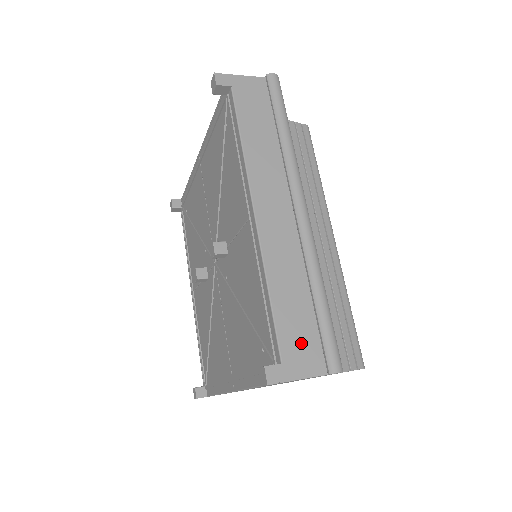
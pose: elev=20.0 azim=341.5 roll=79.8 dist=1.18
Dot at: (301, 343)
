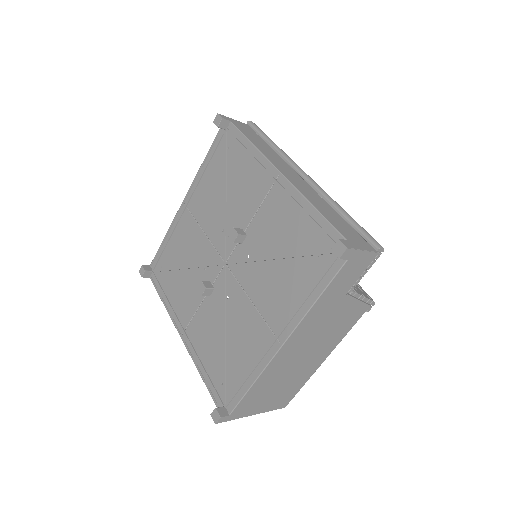
Dot at: (350, 234)
